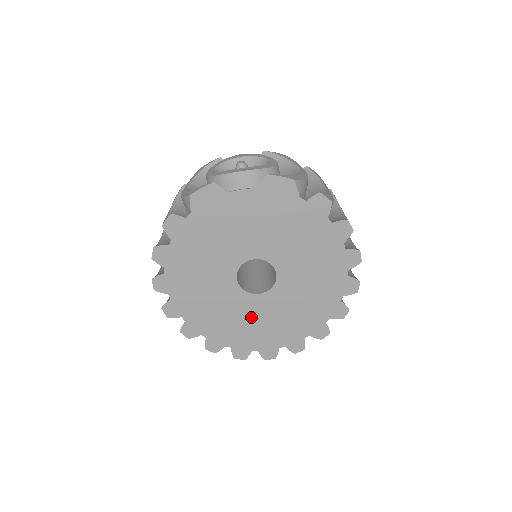
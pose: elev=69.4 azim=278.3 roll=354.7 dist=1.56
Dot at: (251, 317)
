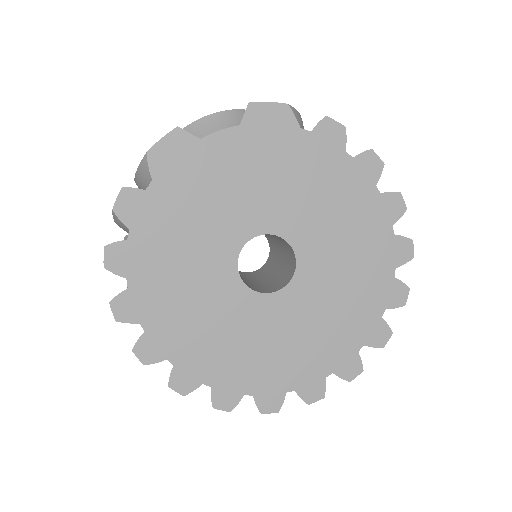
Dot at: (272, 334)
